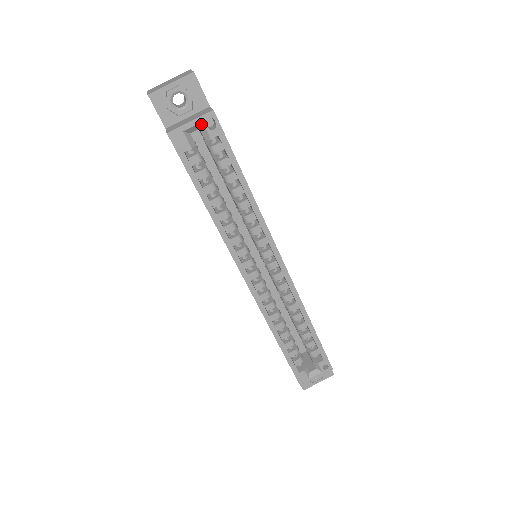
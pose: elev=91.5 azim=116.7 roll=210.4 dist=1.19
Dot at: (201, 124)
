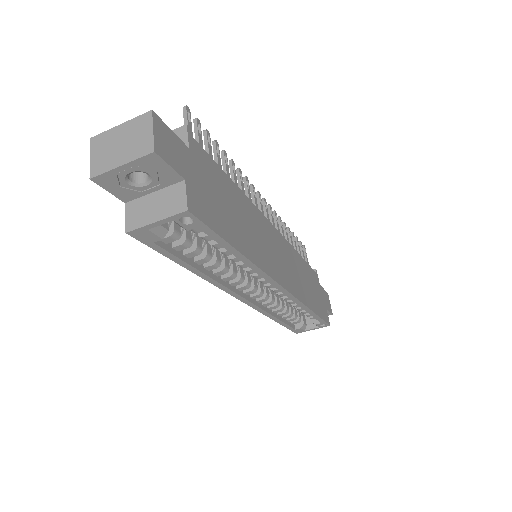
Dot at: (172, 220)
